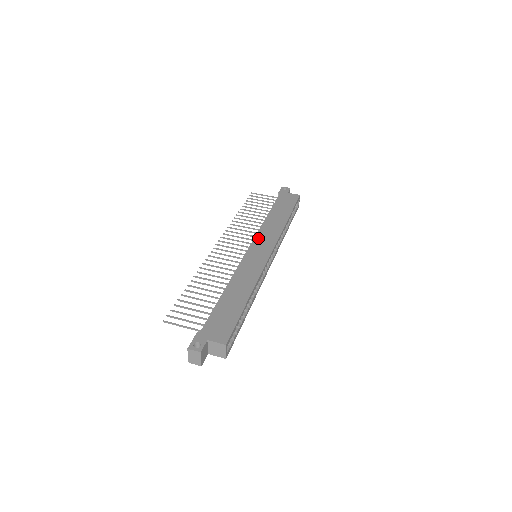
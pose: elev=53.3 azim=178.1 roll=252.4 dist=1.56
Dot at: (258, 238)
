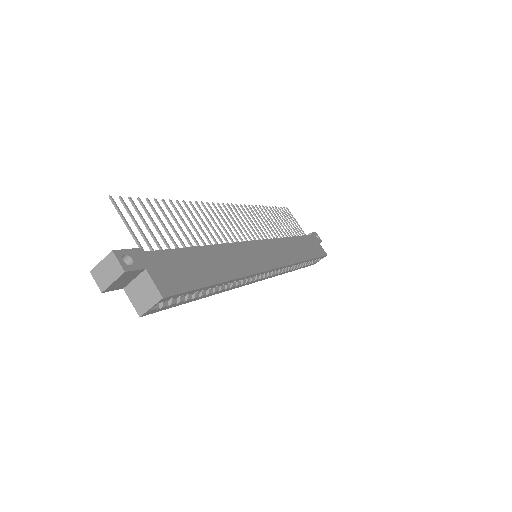
Dot at: (272, 243)
